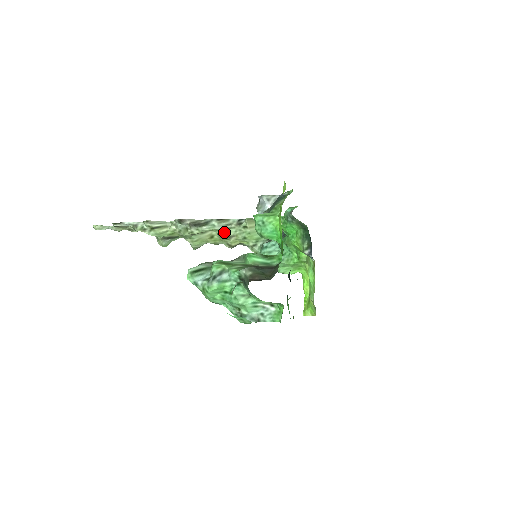
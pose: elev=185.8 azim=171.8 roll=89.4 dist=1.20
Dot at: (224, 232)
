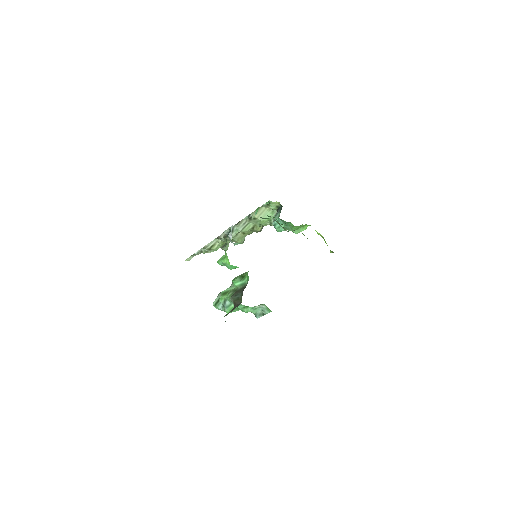
Dot at: (246, 229)
